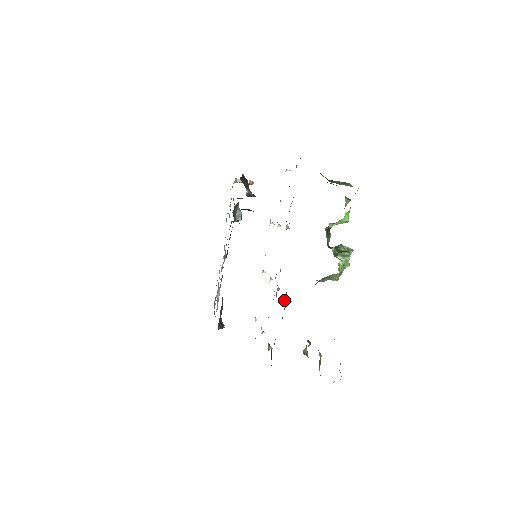
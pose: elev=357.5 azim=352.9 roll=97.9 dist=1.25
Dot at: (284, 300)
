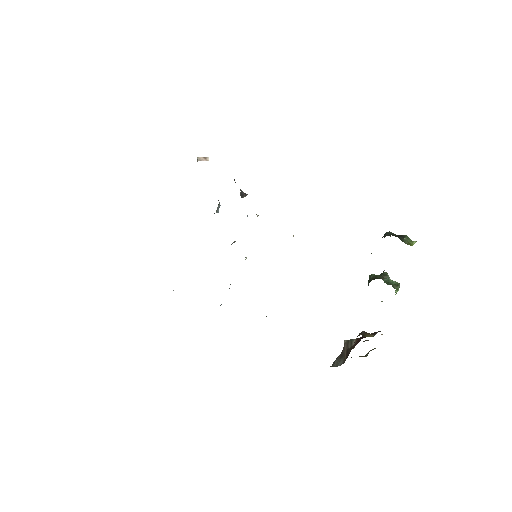
Dot at: occluded
